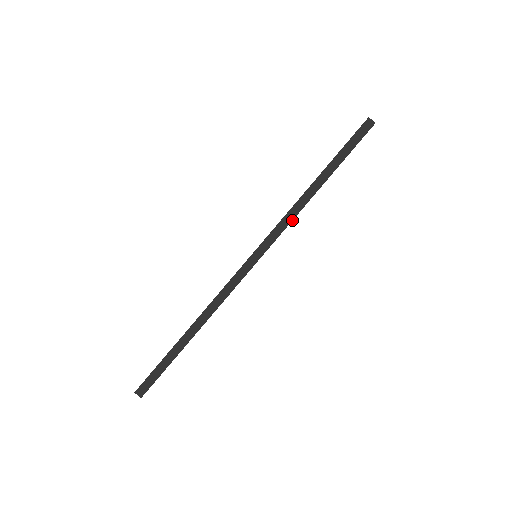
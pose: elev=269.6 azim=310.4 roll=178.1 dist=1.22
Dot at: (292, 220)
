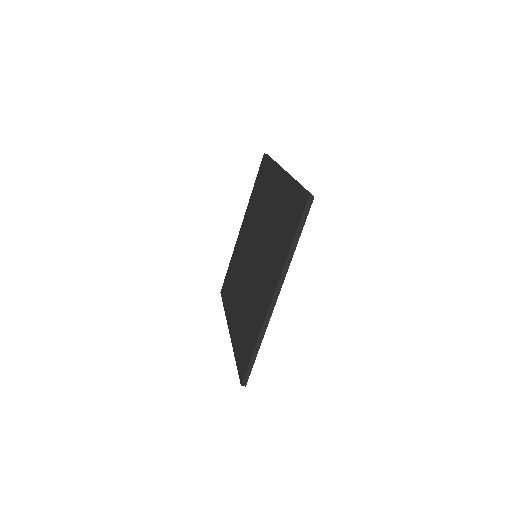
Dot at: occluded
